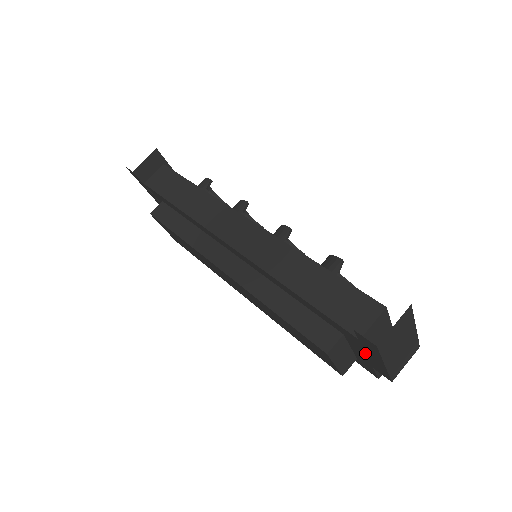
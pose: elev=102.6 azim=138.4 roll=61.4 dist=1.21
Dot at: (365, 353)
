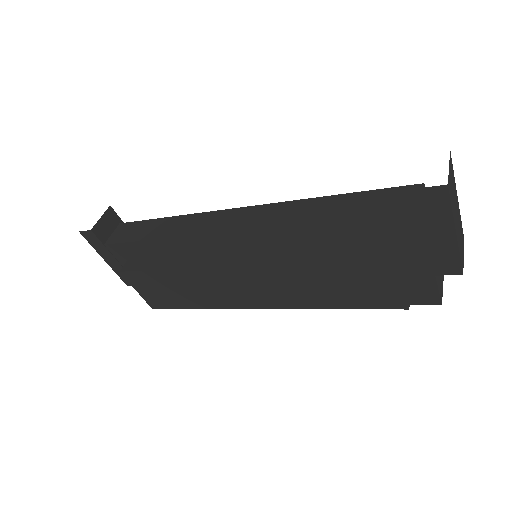
Dot at: (427, 242)
